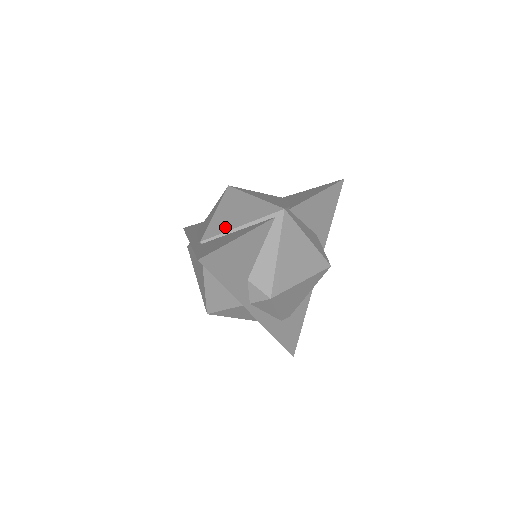
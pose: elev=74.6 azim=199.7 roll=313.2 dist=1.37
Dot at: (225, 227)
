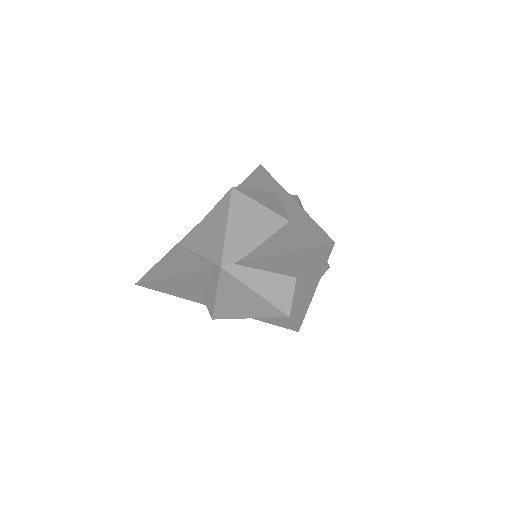
Dot at: (194, 245)
